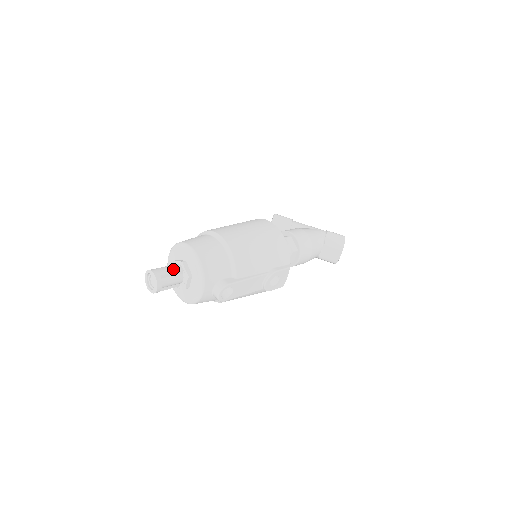
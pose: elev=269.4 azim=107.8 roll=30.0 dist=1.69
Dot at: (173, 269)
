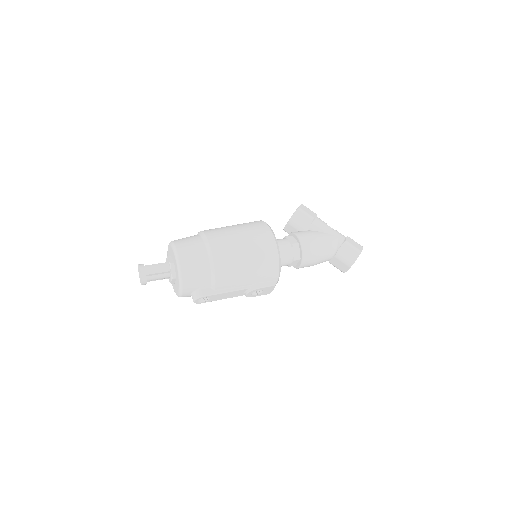
Dot at: (160, 269)
